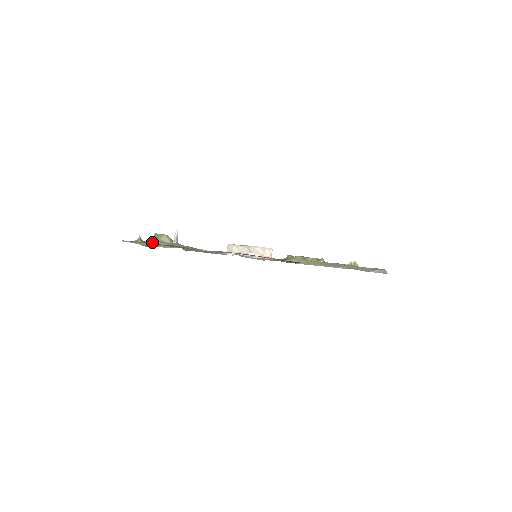
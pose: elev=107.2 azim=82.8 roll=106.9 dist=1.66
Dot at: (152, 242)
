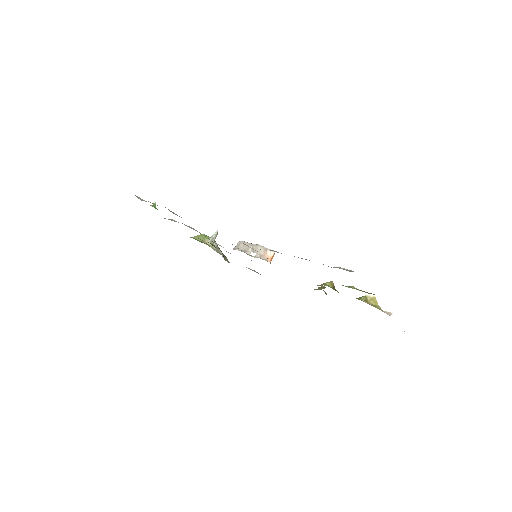
Dot at: (172, 220)
